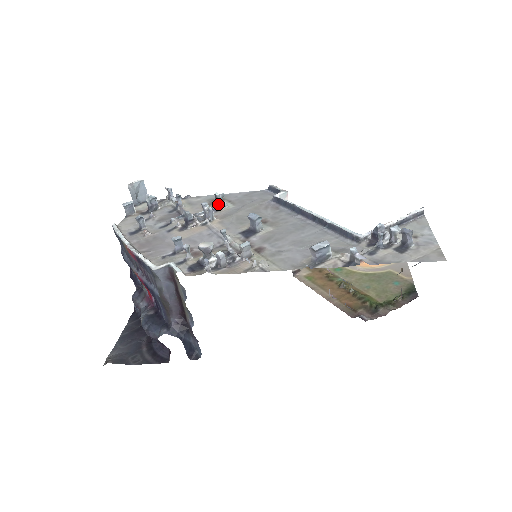
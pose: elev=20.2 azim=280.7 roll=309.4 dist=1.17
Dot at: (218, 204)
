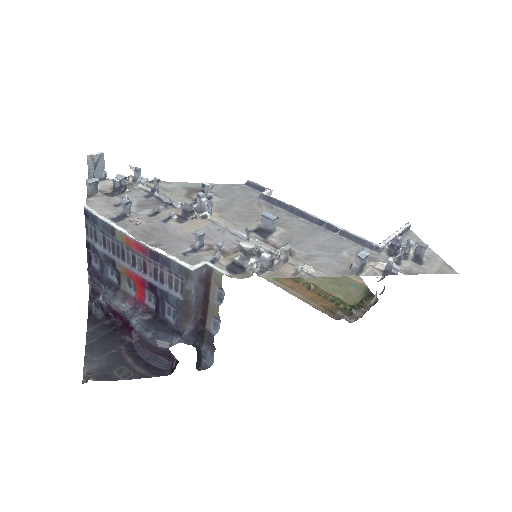
Dot at: occluded
